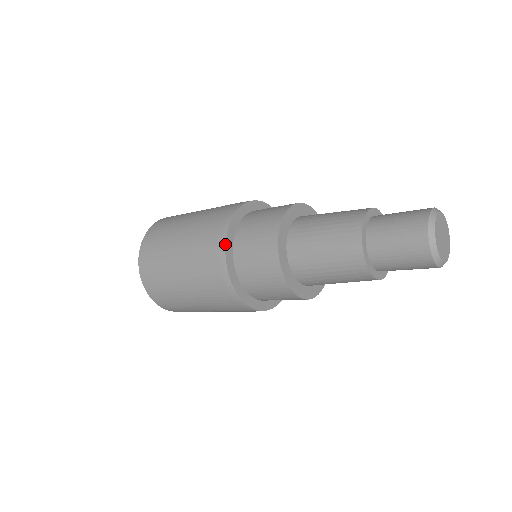
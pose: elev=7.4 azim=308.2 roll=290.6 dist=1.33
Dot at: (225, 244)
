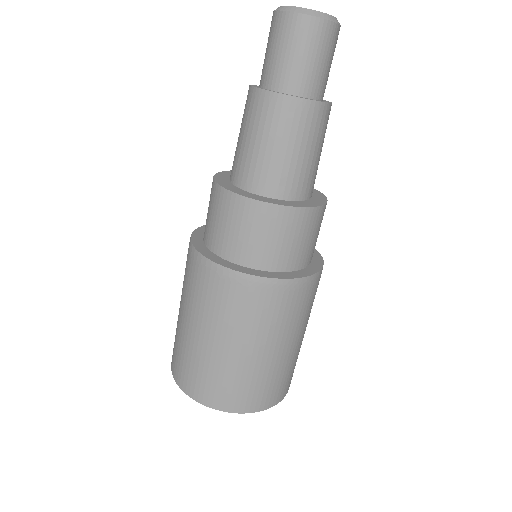
Dot at: (191, 235)
